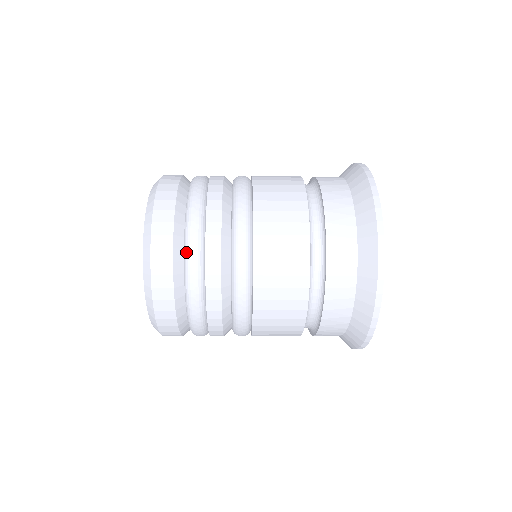
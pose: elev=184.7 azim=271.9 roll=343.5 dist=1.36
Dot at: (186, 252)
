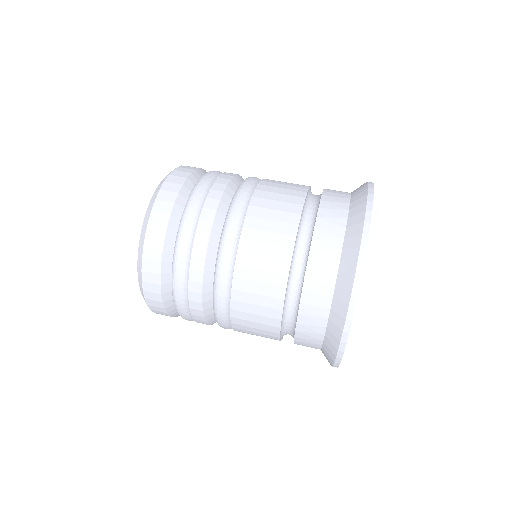
Dot at: occluded
